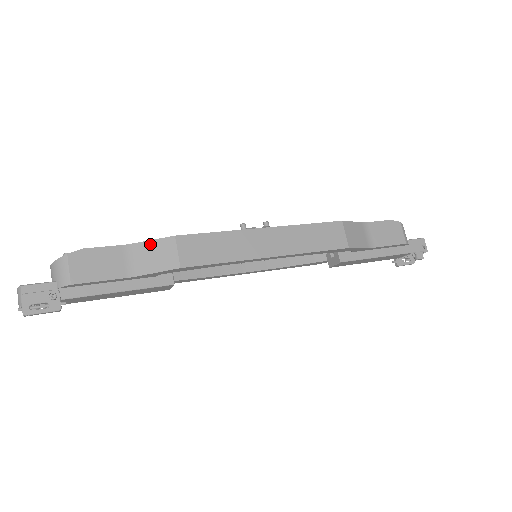
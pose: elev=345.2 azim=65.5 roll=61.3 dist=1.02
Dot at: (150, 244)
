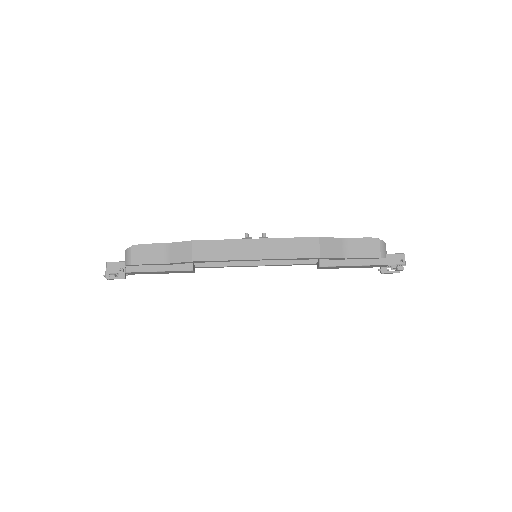
Dot at: (178, 244)
